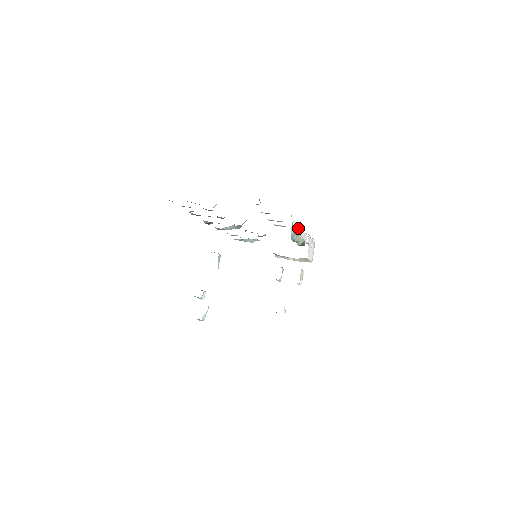
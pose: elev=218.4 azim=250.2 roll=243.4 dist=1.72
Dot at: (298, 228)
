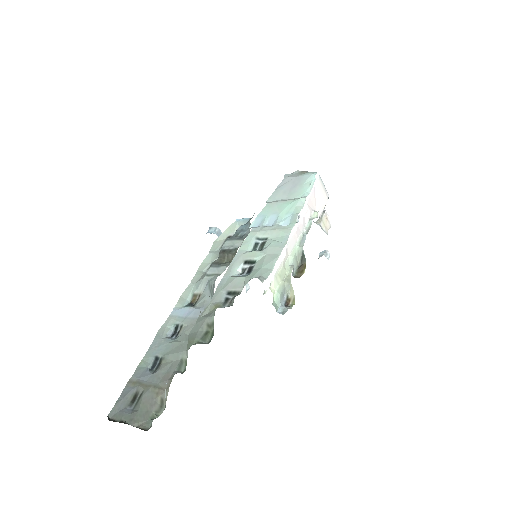
Dot at: (283, 260)
